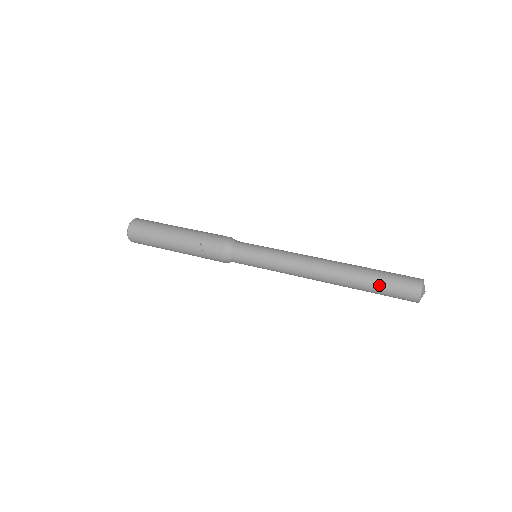
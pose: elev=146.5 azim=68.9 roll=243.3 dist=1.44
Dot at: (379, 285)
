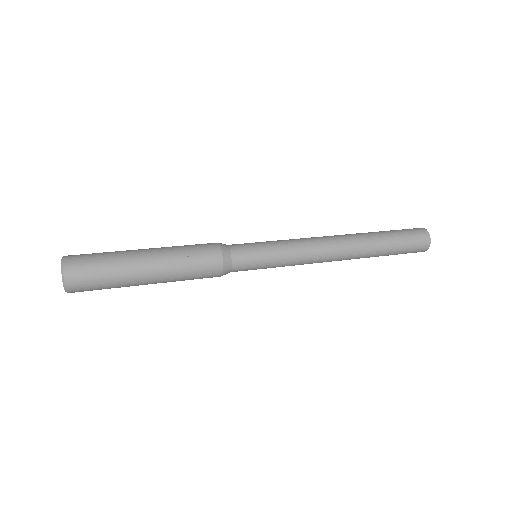
Dot at: (394, 237)
